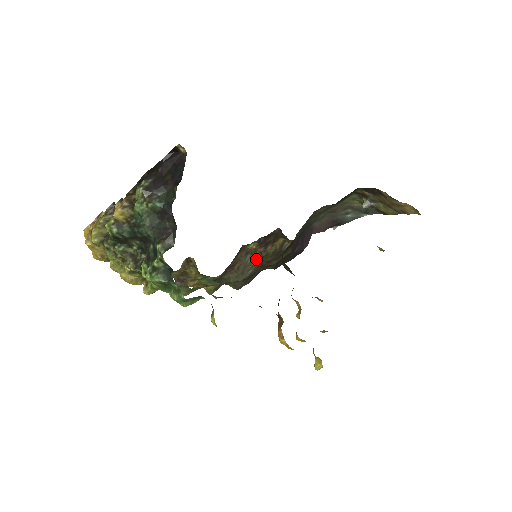
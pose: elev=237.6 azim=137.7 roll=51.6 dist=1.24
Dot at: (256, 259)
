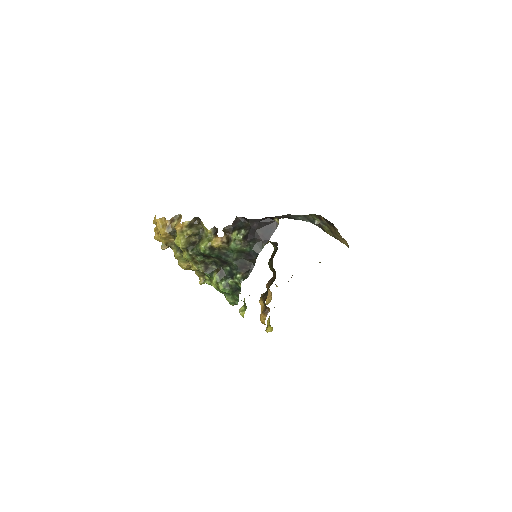
Dot at: occluded
